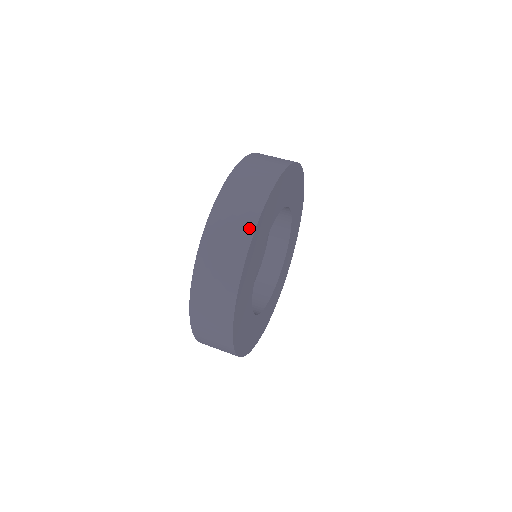
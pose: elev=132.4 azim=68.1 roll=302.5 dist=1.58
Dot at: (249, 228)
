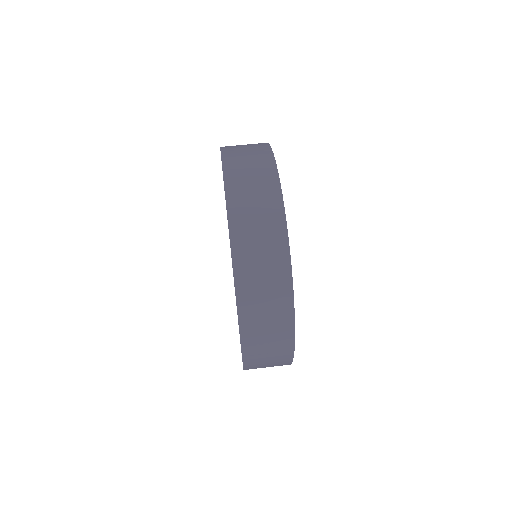
Dot at: (275, 196)
